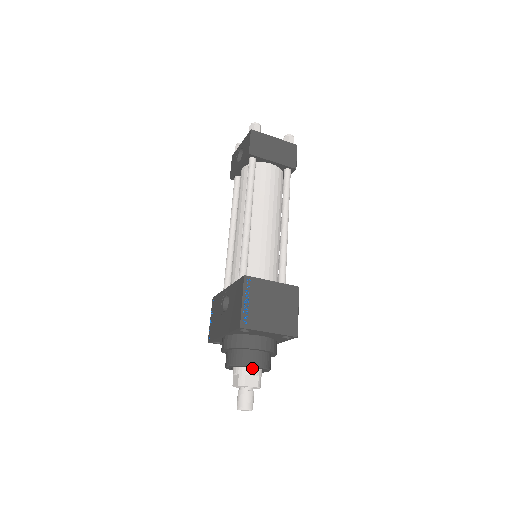
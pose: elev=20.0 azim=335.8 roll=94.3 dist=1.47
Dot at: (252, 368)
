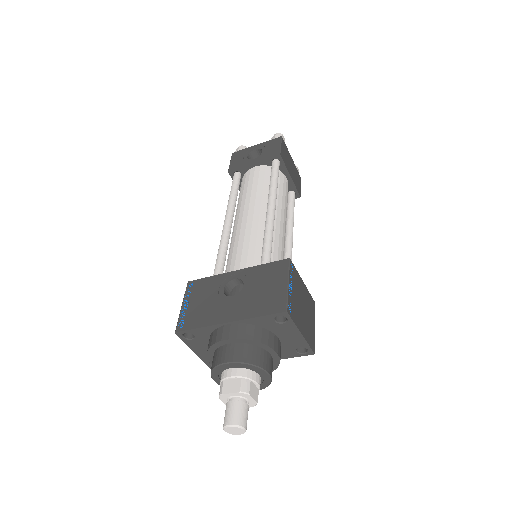
Dot at: (258, 375)
